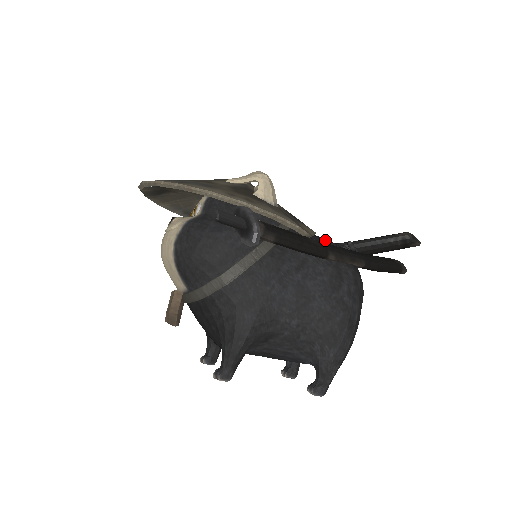
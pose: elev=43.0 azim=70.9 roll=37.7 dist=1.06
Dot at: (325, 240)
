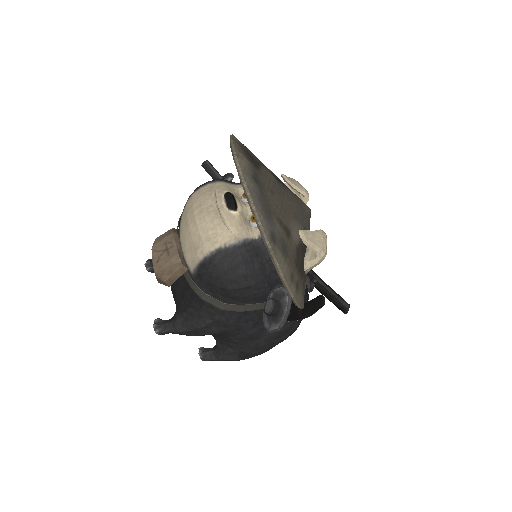
Dot at: (306, 295)
